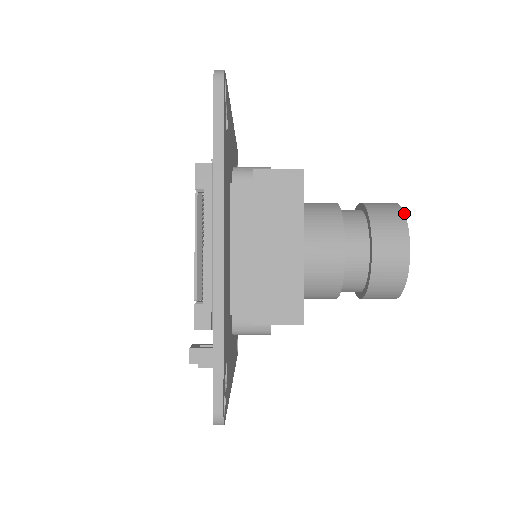
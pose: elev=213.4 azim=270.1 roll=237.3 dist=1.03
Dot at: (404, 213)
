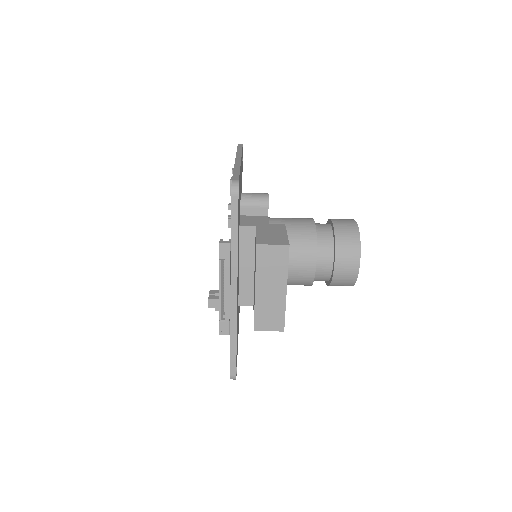
Dot at: occluded
